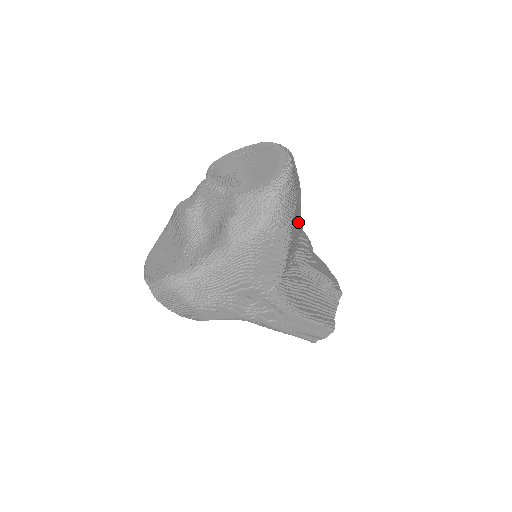
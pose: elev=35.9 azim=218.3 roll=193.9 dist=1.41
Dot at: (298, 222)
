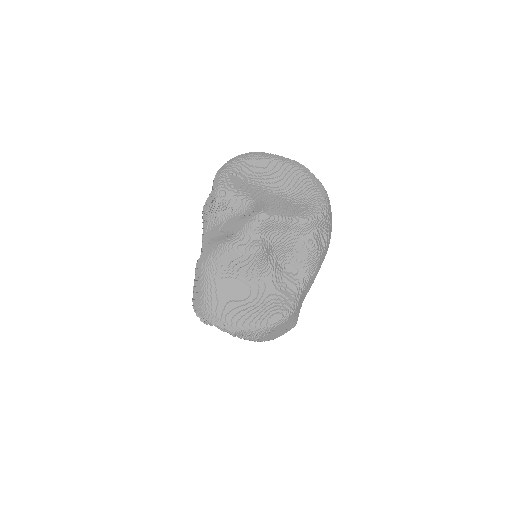
Dot at: occluded
